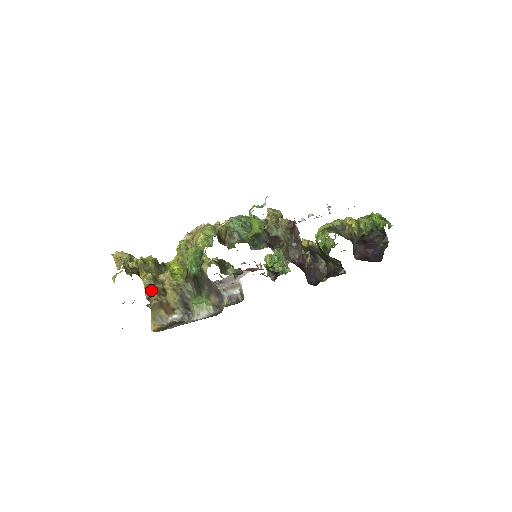
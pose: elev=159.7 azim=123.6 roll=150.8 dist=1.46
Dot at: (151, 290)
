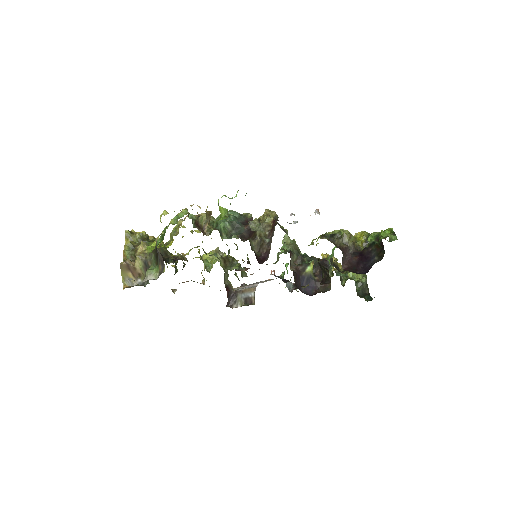
Dot at: (127, 255)
